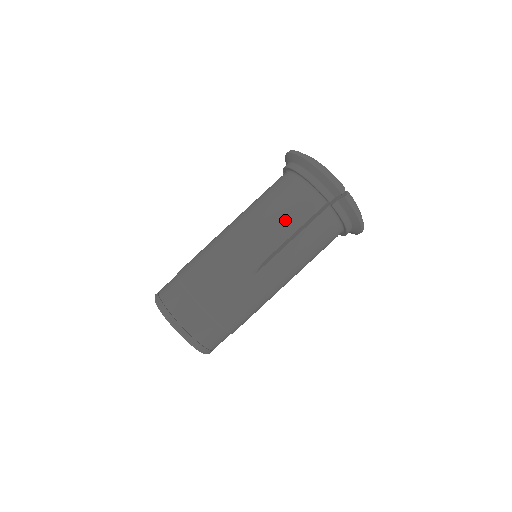
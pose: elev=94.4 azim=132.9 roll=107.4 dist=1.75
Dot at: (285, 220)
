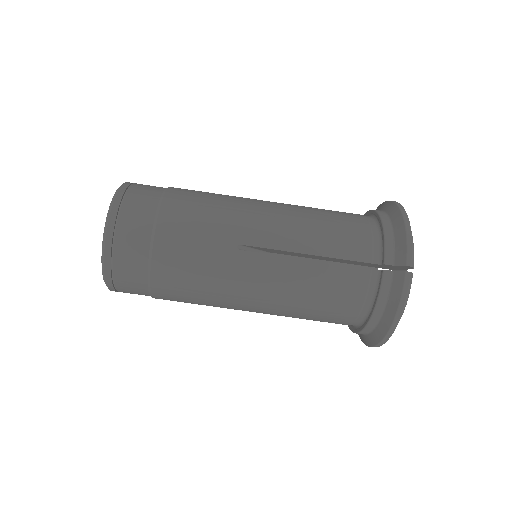
Dot at: (323, 236)
